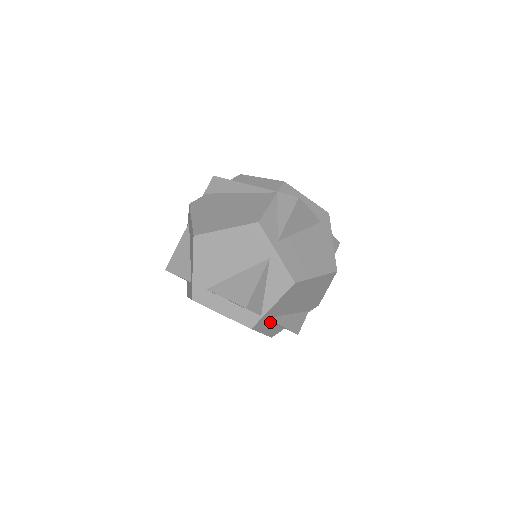
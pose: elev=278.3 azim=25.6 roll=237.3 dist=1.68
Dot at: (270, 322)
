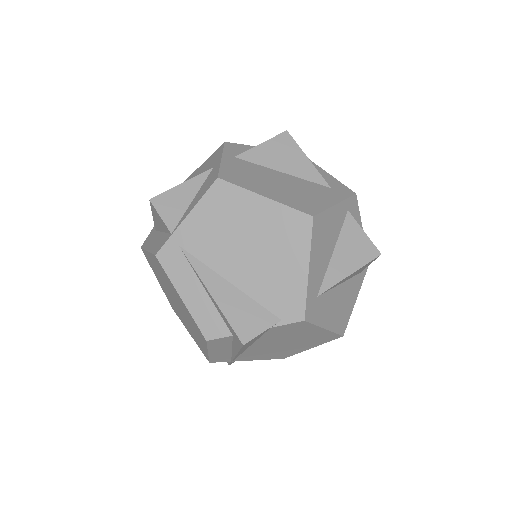
Dot at: (192, 272)
